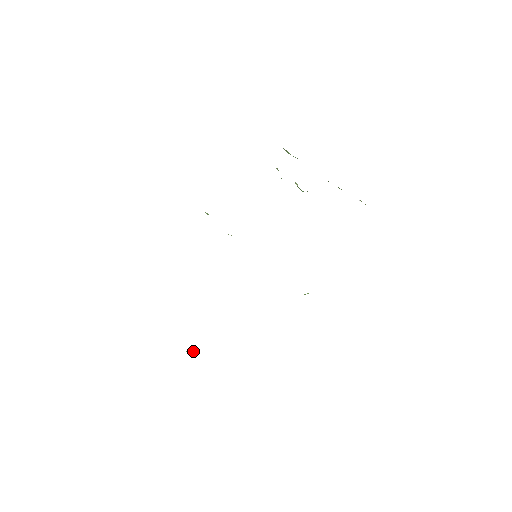
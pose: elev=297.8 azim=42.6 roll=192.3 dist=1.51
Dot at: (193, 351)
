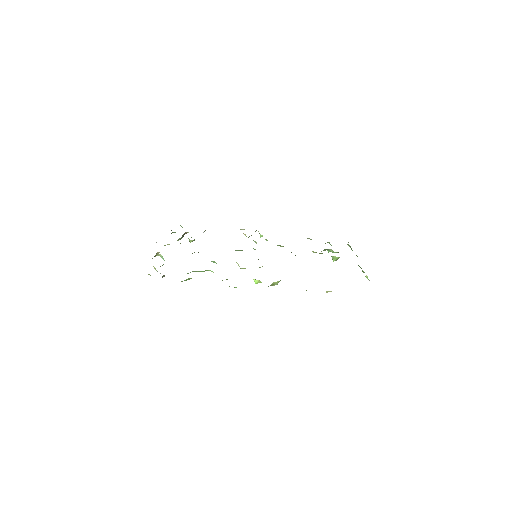
Dot at: (160, 255)
